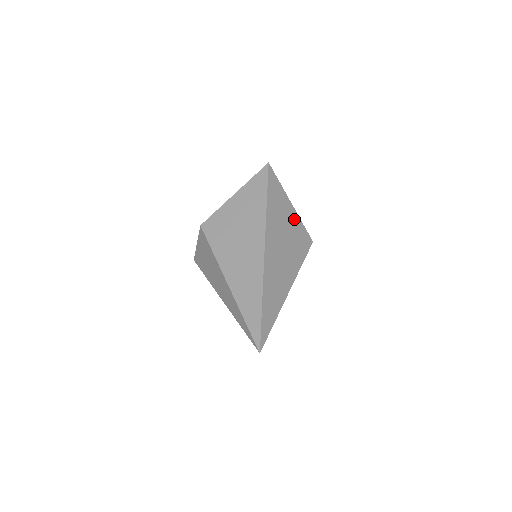
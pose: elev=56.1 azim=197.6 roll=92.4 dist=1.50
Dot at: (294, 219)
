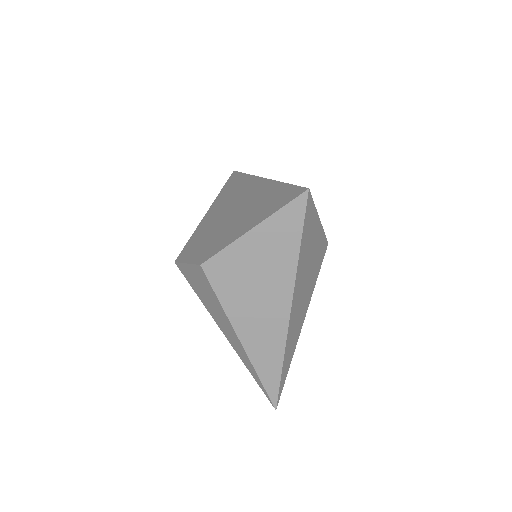
Dot at: (318, 238)
